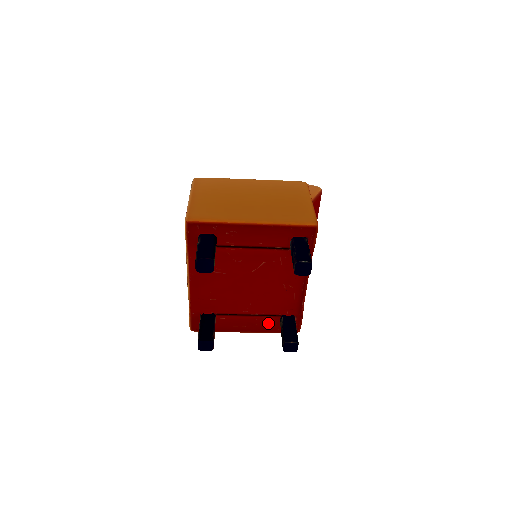
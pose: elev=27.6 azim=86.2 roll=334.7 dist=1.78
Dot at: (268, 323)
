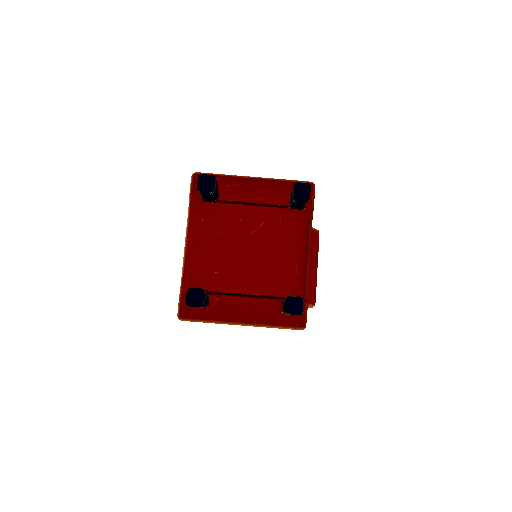
Dot at: (268, 309)
